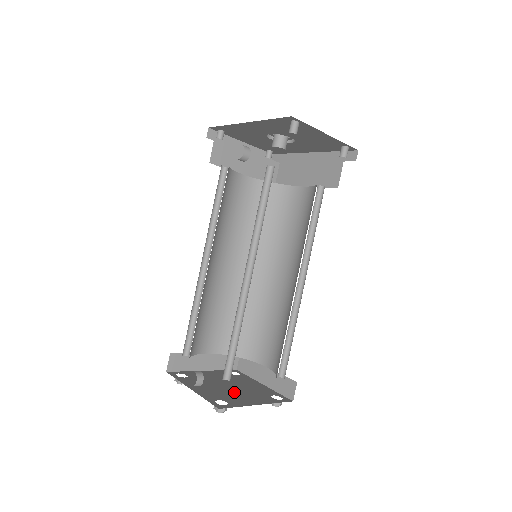
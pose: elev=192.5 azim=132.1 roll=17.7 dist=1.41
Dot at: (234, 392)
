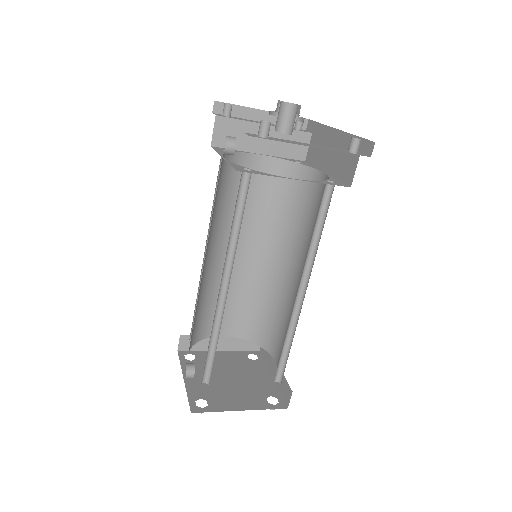
Dot at: (228, 388)
